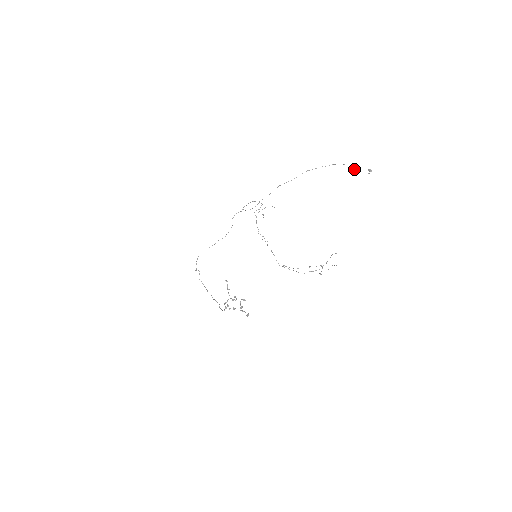
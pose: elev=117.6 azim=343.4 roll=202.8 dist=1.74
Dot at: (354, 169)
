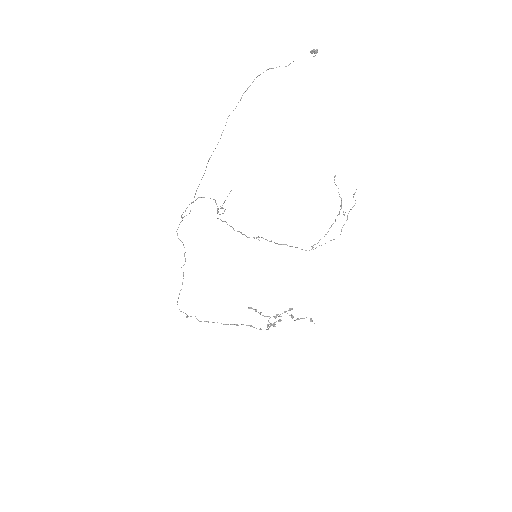
Dot at: (289, 64)
